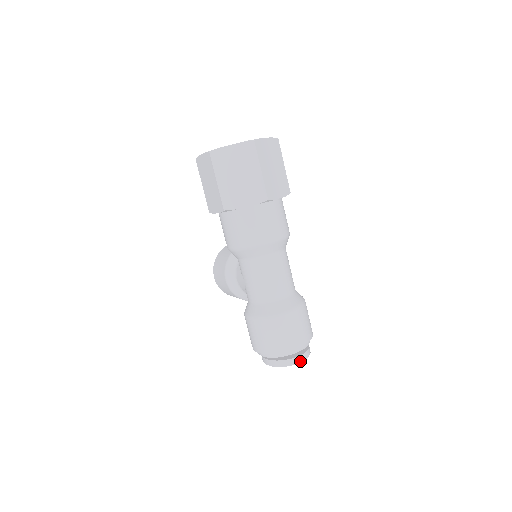
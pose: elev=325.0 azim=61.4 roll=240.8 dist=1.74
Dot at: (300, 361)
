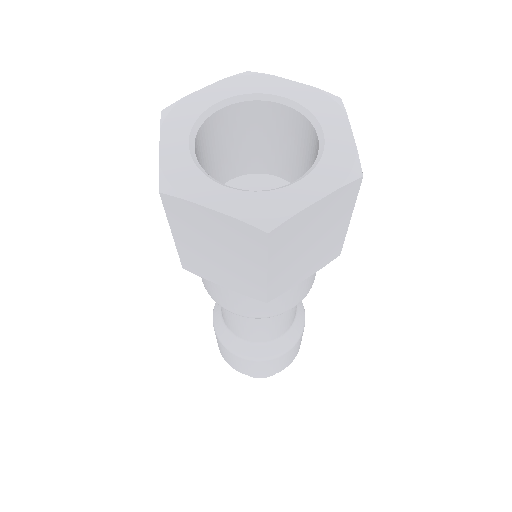
Dot at: (263, 377)
